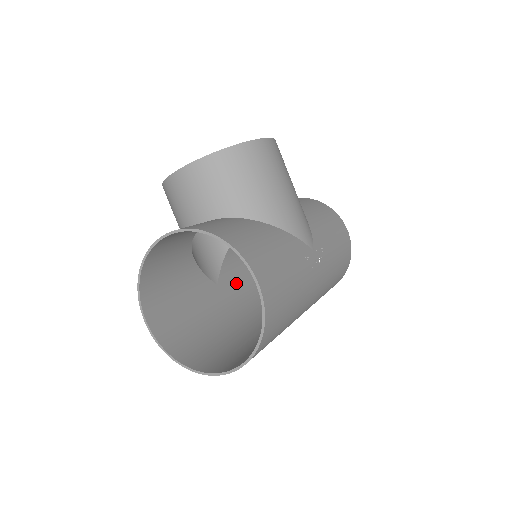
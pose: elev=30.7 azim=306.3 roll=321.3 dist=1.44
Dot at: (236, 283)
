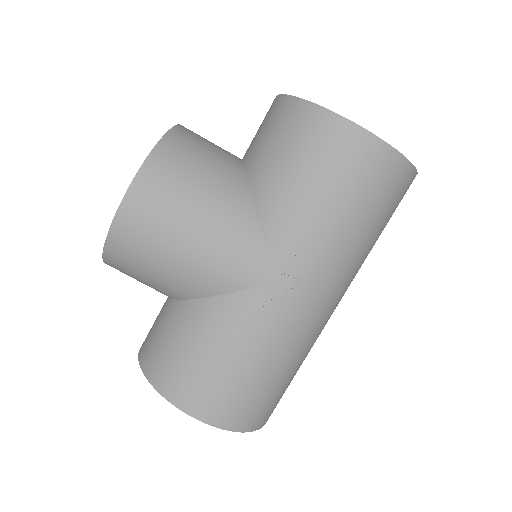
Dot at: occluded
